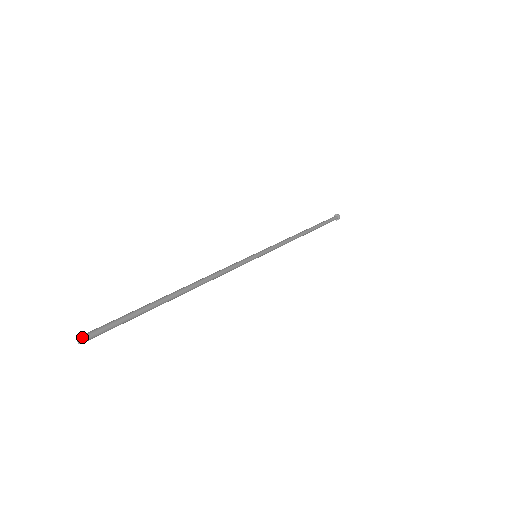
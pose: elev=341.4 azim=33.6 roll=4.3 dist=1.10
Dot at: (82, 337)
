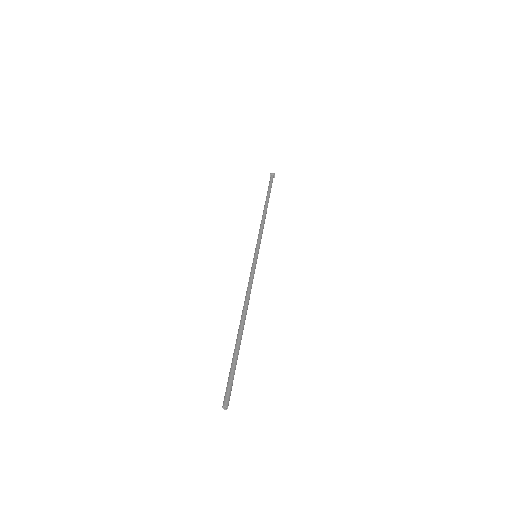
Dot at: (224, 405)
